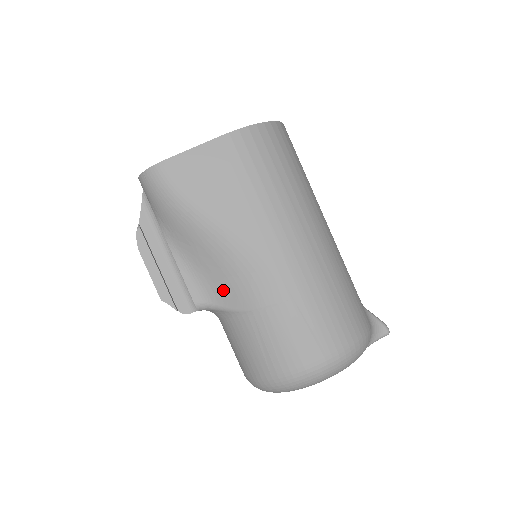
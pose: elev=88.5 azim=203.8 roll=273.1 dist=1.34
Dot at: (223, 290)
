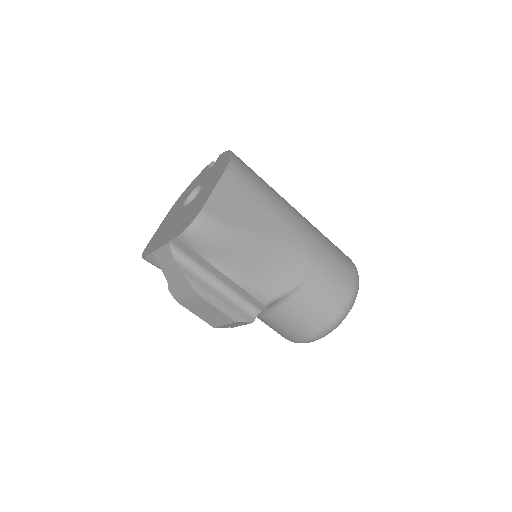
Dot at: (278, 281)
